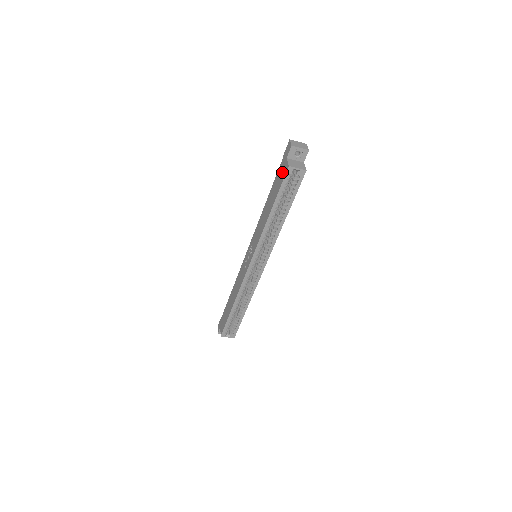
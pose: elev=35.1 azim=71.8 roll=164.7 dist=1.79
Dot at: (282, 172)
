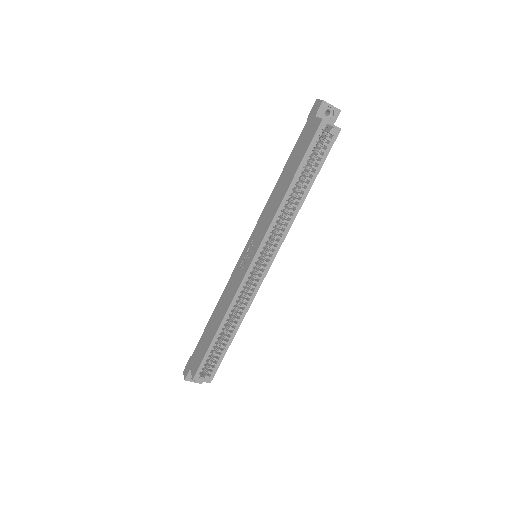
Dot at: (309, 132)
